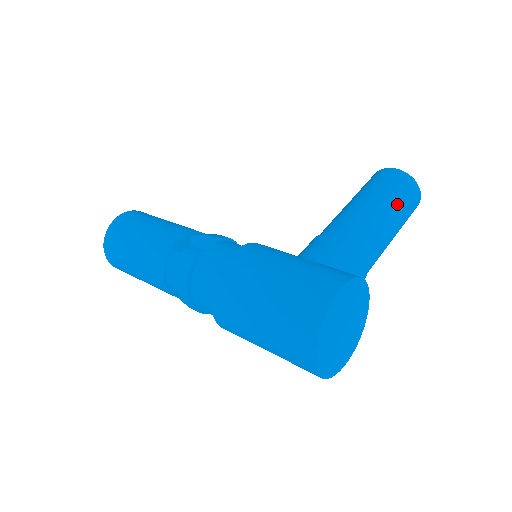
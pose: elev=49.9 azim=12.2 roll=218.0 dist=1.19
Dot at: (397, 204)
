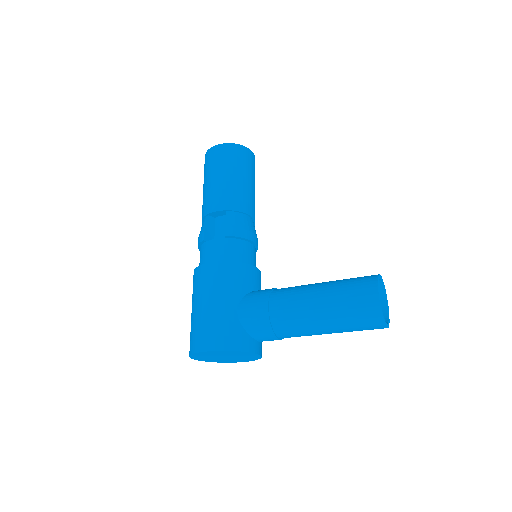
Dot at: (341, 322)
